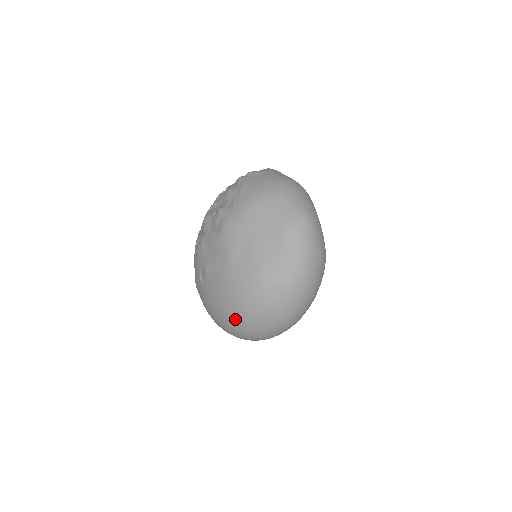
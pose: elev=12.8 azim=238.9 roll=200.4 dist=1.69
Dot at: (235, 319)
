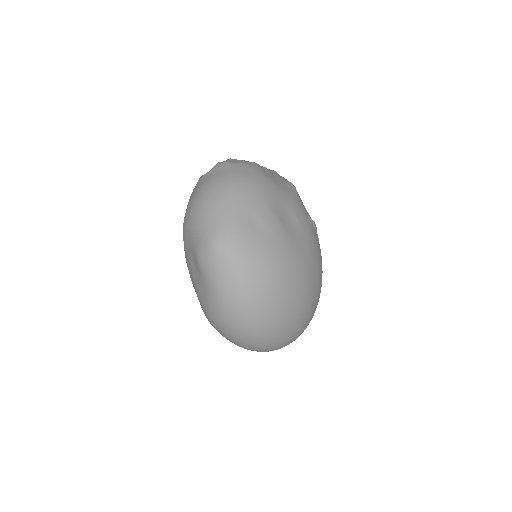
Dot at: occluded
